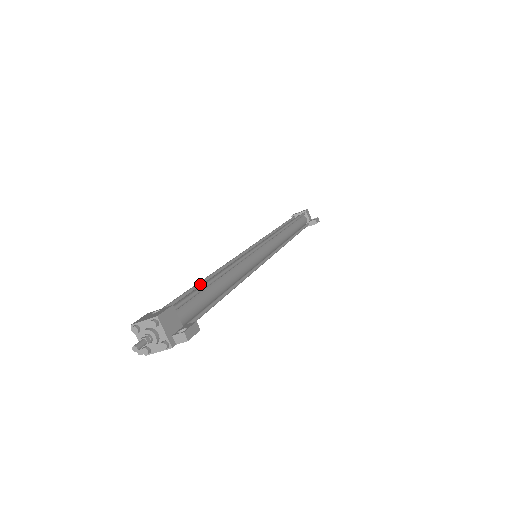
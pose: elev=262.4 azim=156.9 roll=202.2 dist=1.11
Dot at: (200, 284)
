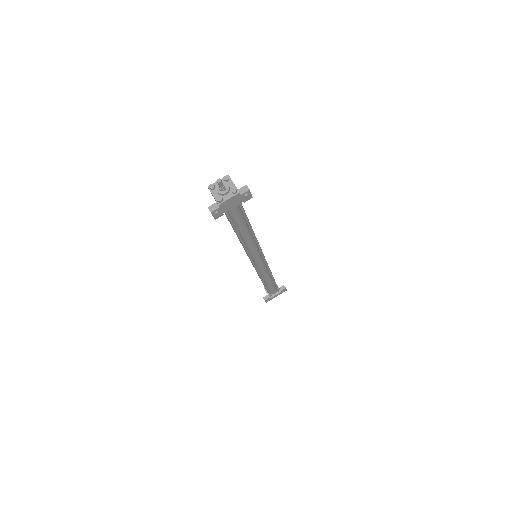
Dot at: occluded
